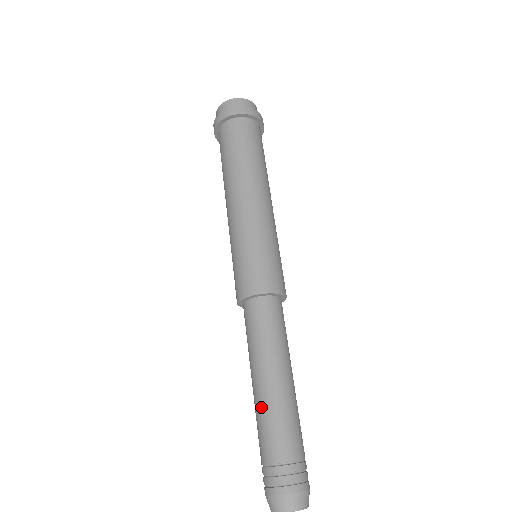
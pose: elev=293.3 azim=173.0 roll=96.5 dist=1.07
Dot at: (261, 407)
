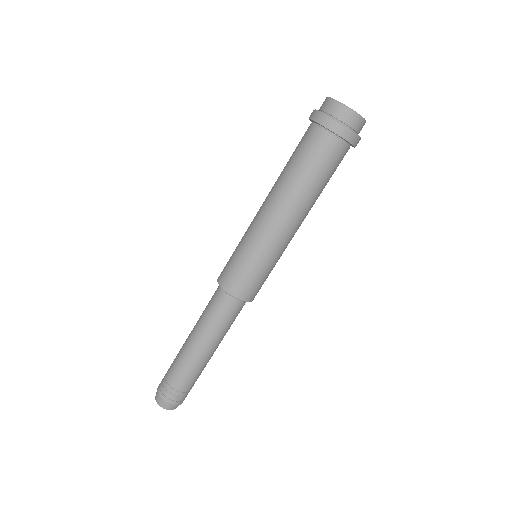
Dot at: (185, 354)
